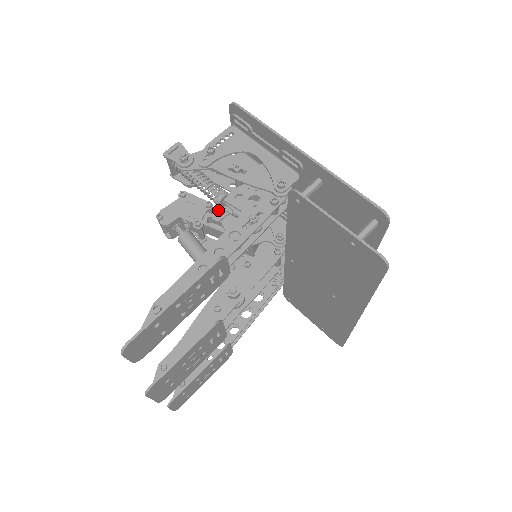
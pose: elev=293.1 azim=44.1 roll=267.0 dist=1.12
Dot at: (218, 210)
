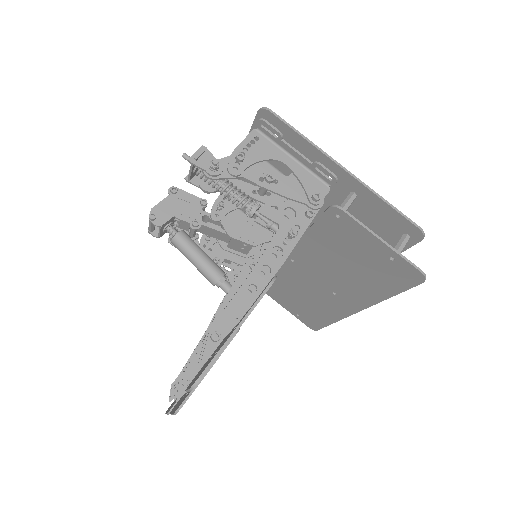
Dot at: (216, 209)
